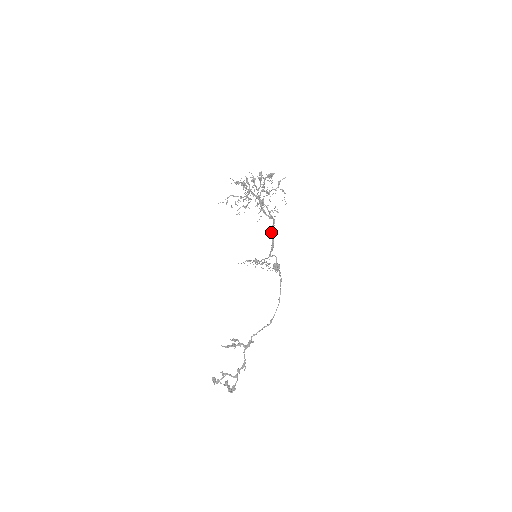
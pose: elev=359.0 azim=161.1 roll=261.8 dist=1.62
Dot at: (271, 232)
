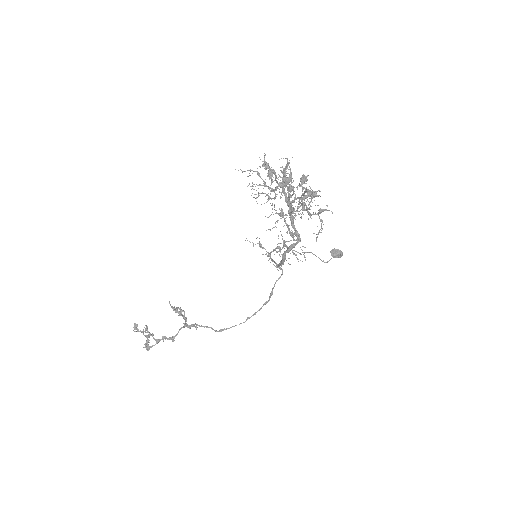
Dot at: (286, 250)
